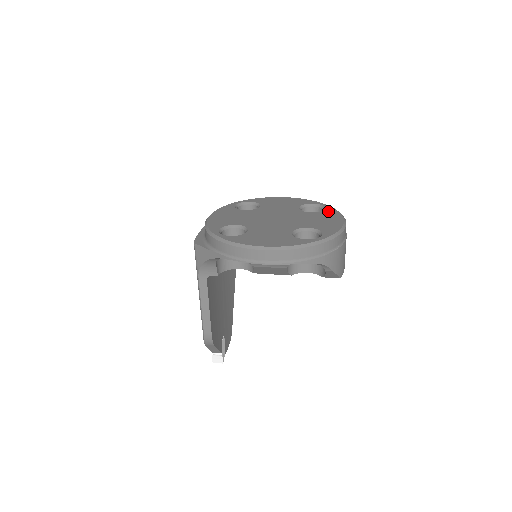
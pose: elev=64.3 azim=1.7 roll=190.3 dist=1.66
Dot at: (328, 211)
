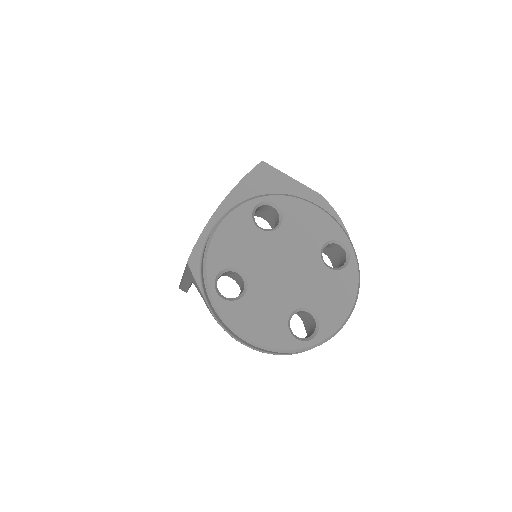
Dot at: (348, 273)
